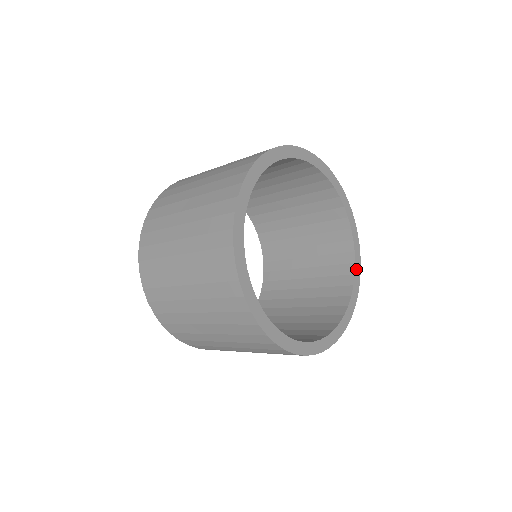
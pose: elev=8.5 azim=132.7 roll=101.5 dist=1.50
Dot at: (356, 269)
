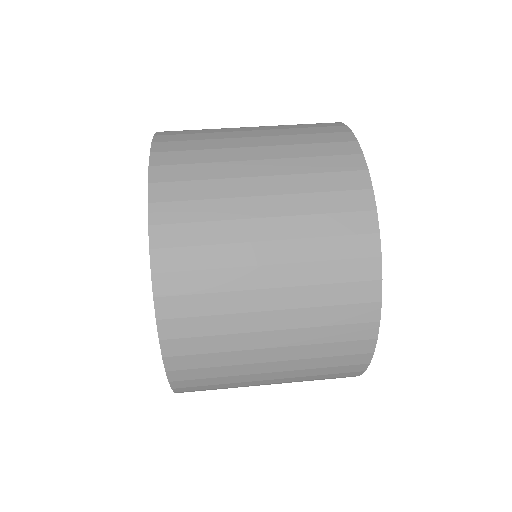
Dot at: occluded
